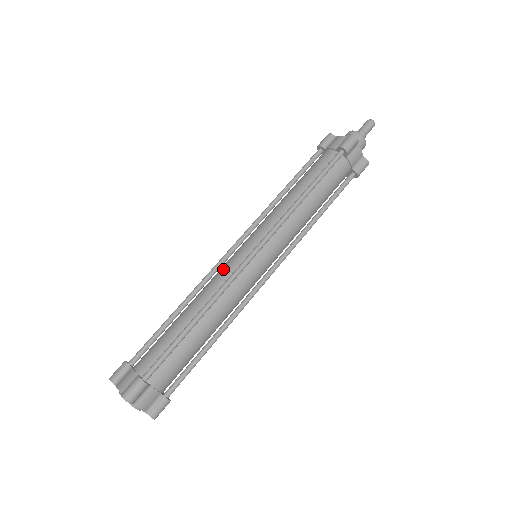
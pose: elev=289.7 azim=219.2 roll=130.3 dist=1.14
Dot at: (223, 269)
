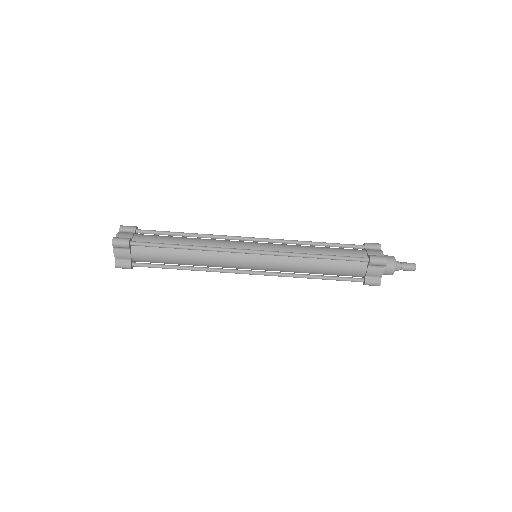
Dot at: (229, 261)
